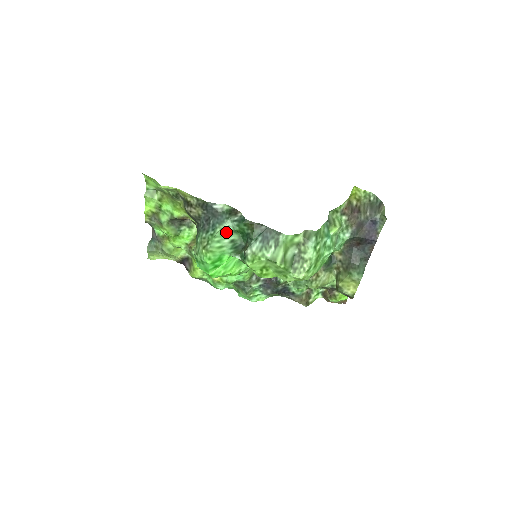
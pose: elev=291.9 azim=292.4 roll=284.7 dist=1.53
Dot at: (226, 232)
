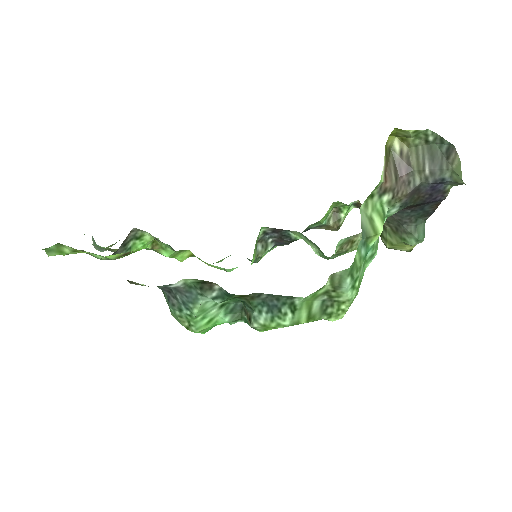
Dot at: (208, 305)
